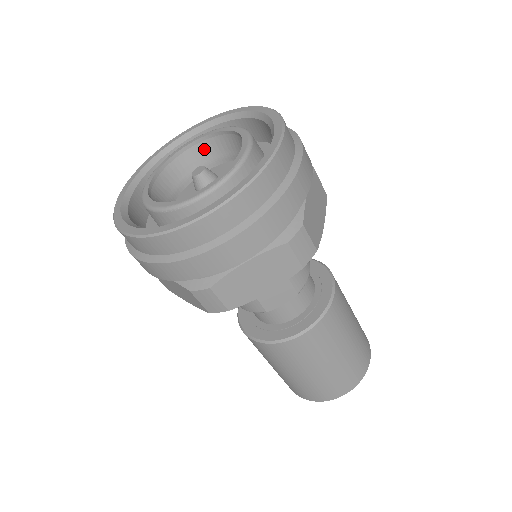
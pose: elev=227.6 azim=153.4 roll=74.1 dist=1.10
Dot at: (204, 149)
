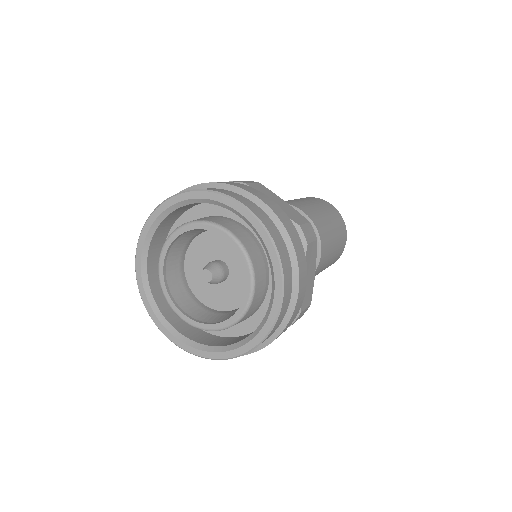
Dot at: (200, 229)
